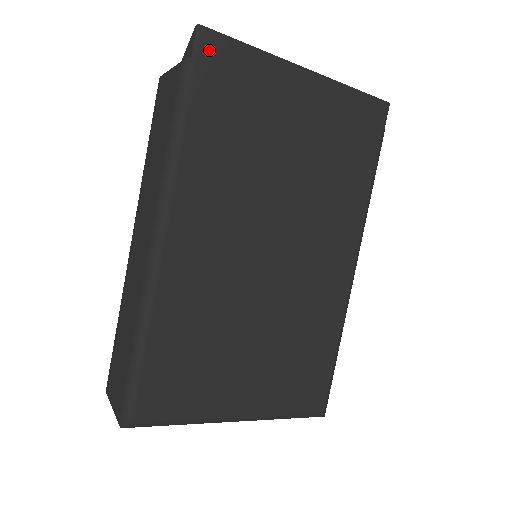
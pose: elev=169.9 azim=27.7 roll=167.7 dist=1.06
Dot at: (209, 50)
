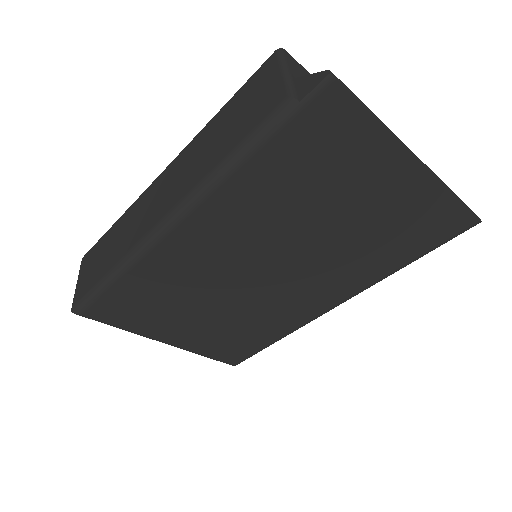
Dot at: (324, 104)
